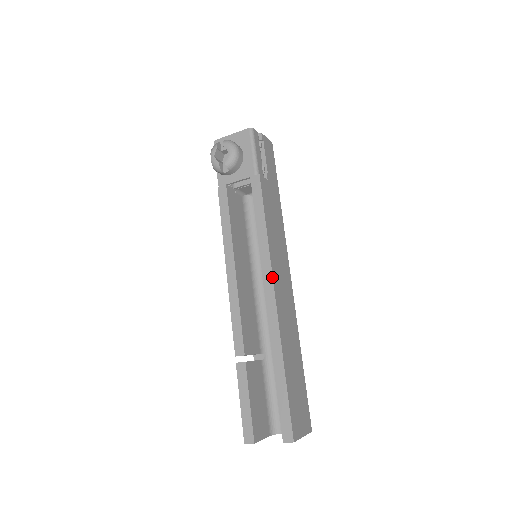
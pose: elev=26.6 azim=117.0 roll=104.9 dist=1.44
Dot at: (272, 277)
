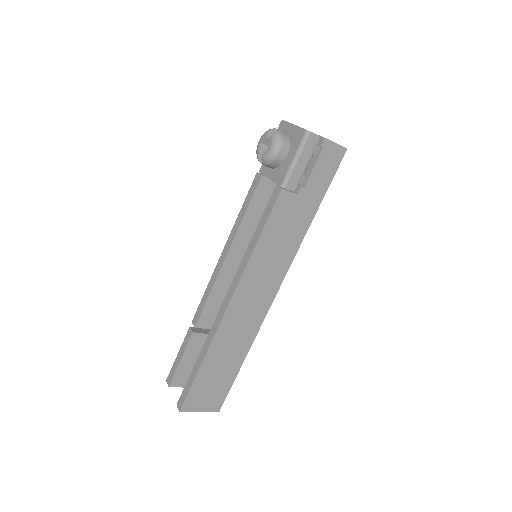
Dot at: (234, 290)
